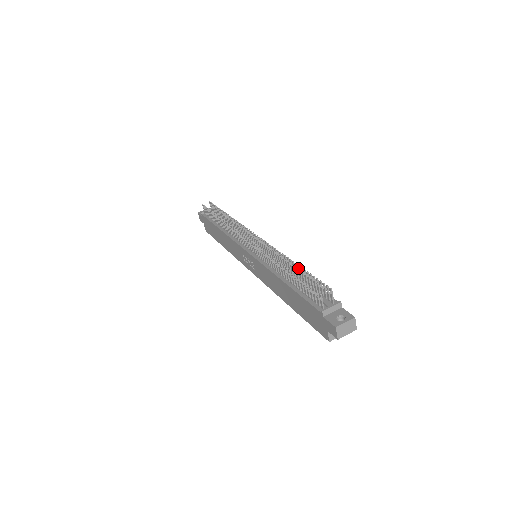
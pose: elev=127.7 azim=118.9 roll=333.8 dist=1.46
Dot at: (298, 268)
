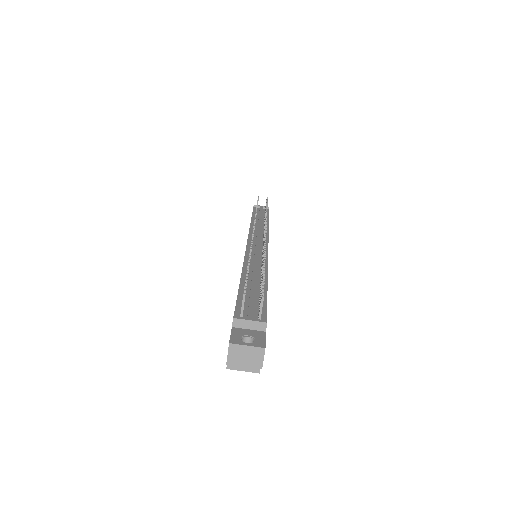
Dot at: occluded
